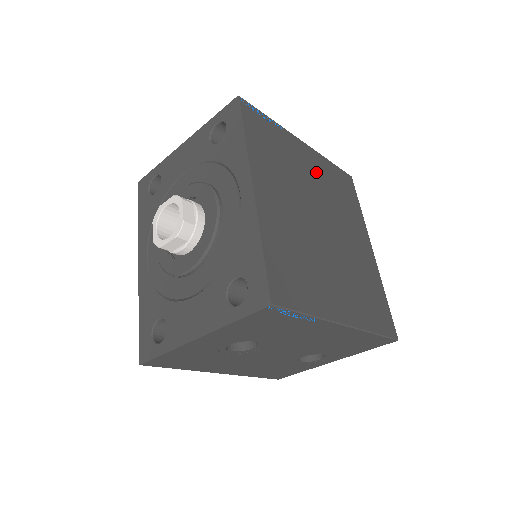
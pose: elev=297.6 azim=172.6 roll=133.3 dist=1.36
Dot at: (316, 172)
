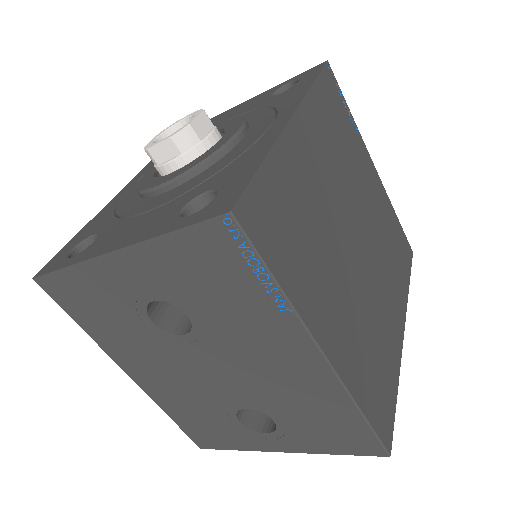
Dot at: (375, 200)
